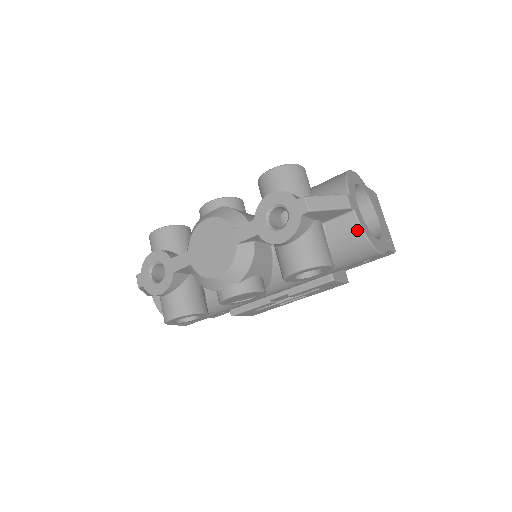
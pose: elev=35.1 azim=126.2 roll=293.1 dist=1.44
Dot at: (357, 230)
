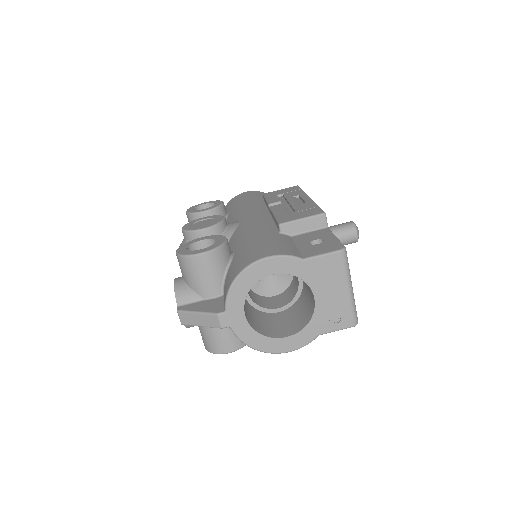
Dot at: (242, 340)
